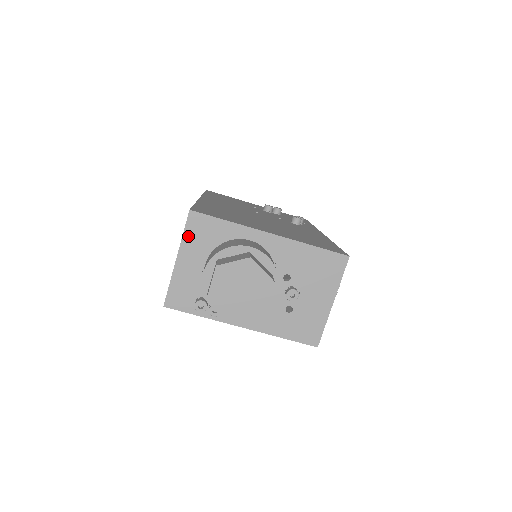
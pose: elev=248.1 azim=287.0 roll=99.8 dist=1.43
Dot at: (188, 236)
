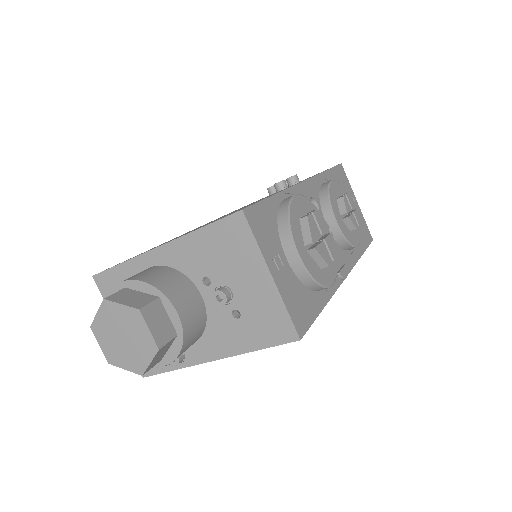
Dot at: occluded
